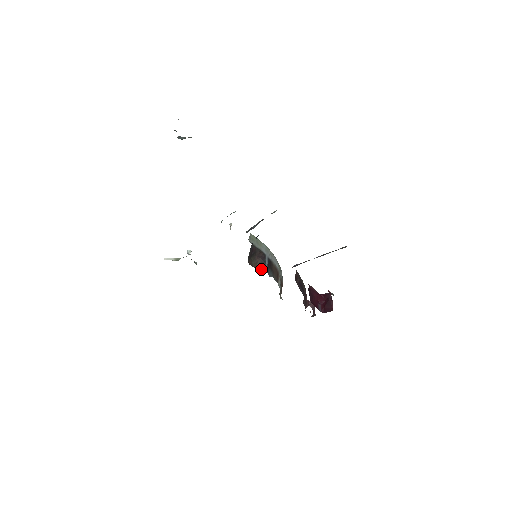
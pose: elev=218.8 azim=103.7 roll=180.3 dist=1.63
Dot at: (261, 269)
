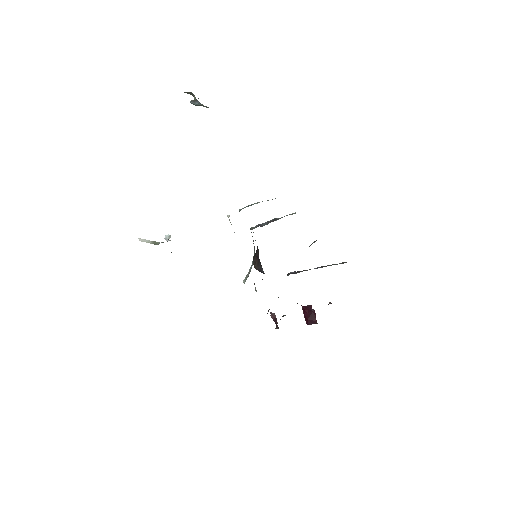
Dot at: (259, 271)
